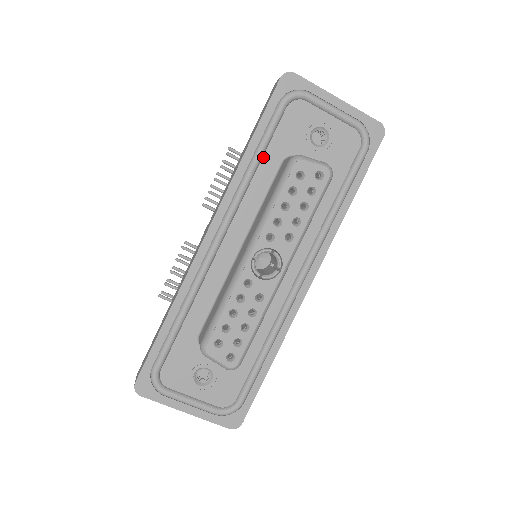
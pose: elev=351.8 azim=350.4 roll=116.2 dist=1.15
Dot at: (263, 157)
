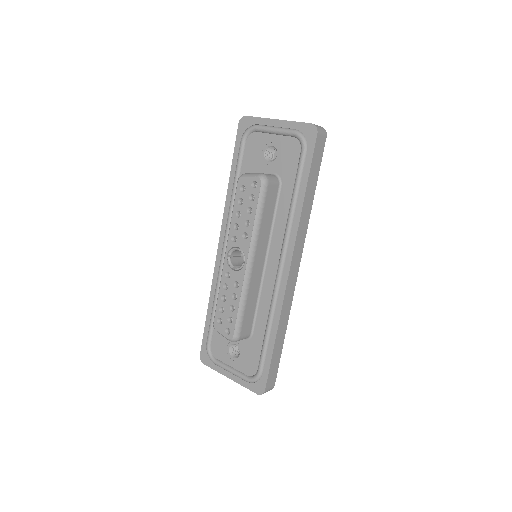
Dot at: occluded
